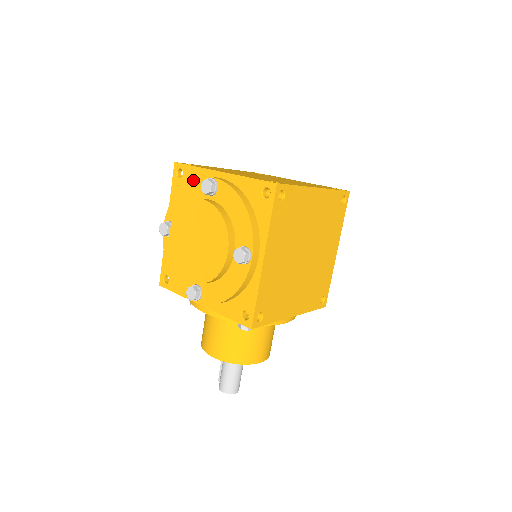
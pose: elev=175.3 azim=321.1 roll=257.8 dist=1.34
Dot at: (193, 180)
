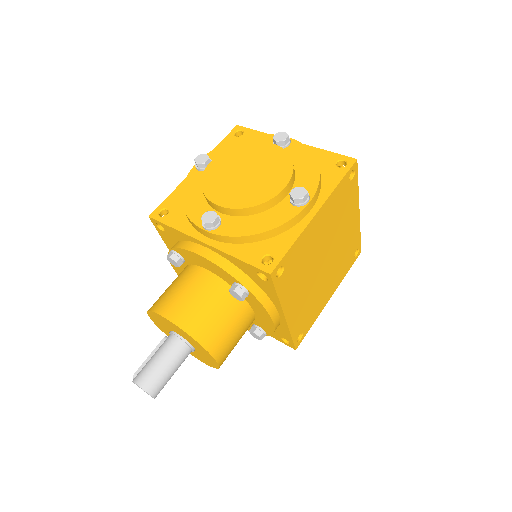
Dot at: (260, 135)
